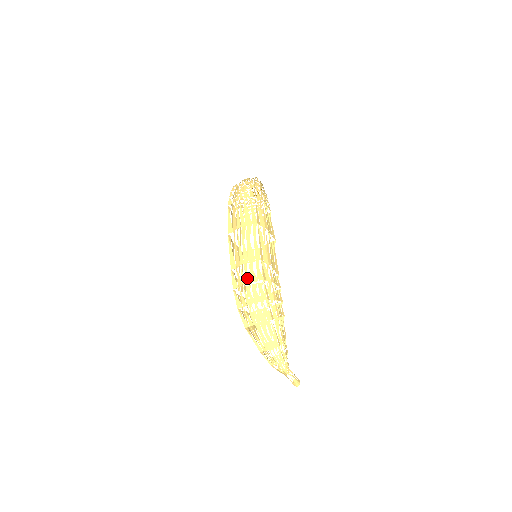
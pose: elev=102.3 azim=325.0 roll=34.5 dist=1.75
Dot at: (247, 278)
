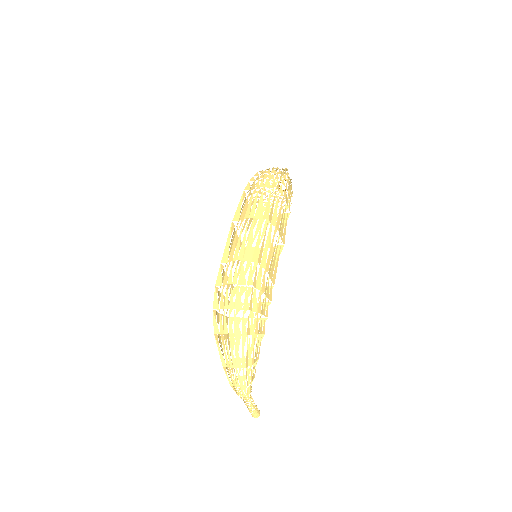
Dot at: (235, 278)
